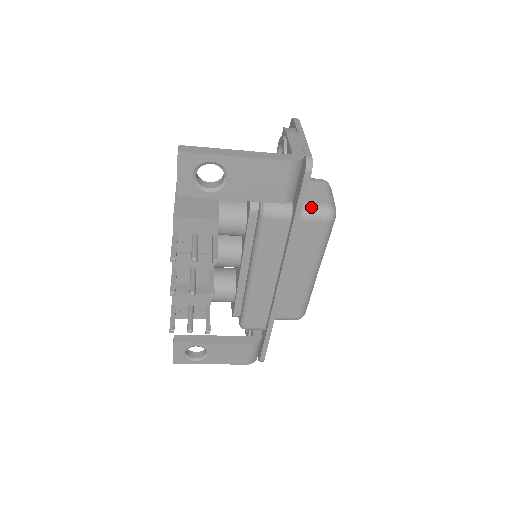
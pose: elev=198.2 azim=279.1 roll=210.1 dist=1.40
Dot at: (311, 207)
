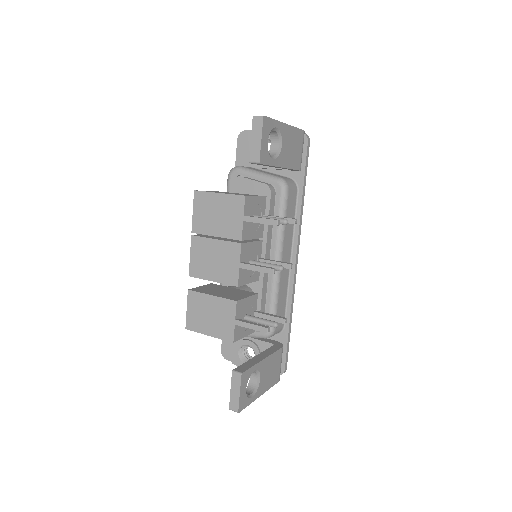
Dot at: occluded
